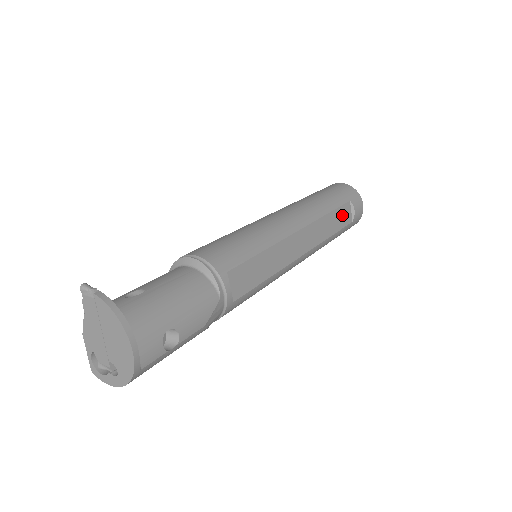
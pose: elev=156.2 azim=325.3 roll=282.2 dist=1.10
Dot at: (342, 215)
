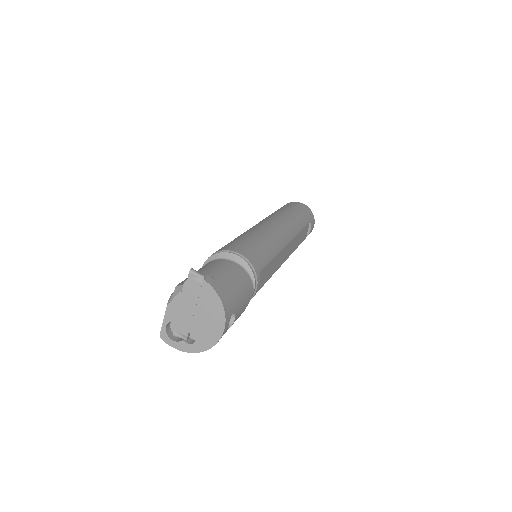
Dot at: (304, 232)
